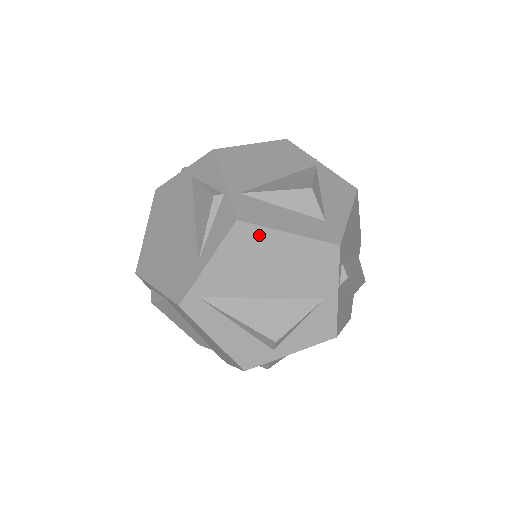
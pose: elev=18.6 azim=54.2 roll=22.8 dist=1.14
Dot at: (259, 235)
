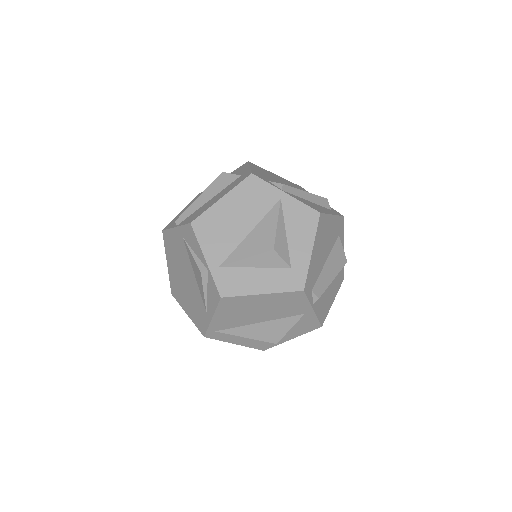
Dot at: (241, 300)
